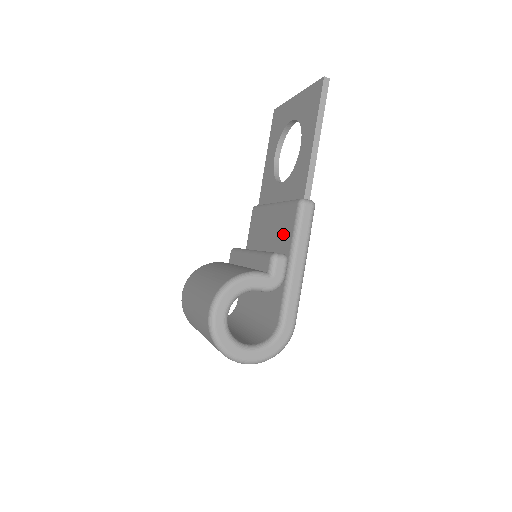
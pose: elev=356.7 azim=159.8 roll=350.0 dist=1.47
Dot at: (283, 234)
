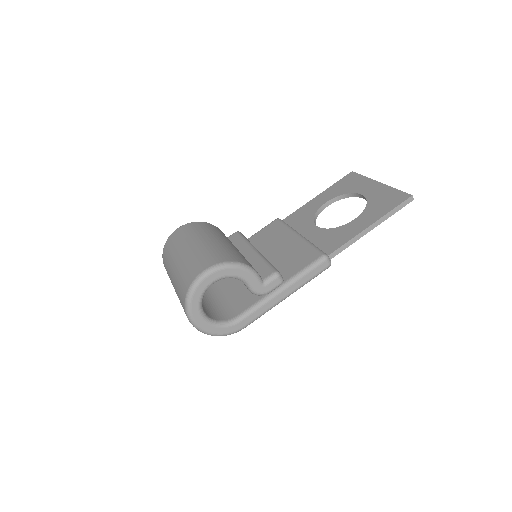
Dot at: (292, 263)
